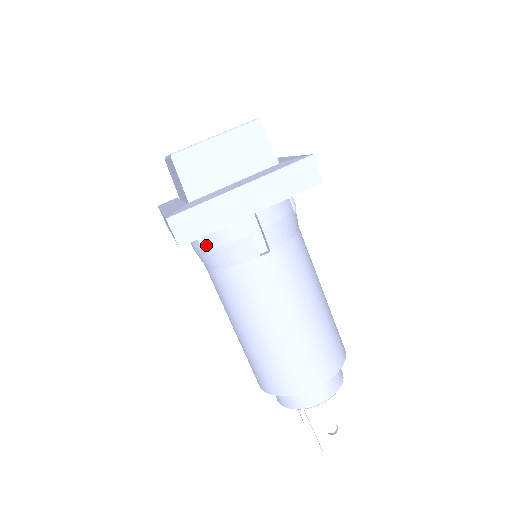
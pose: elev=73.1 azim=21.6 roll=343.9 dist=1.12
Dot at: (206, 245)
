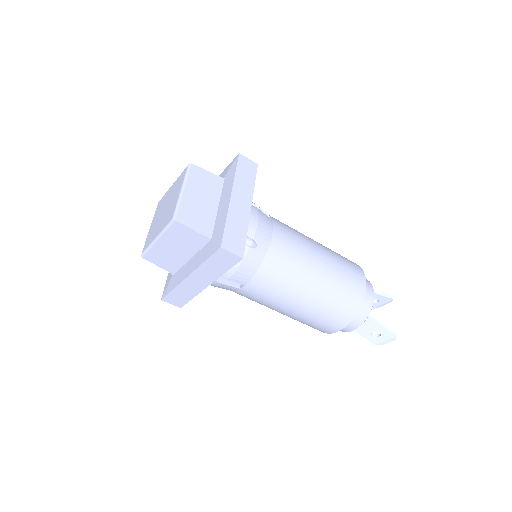
Dot at: occluded
